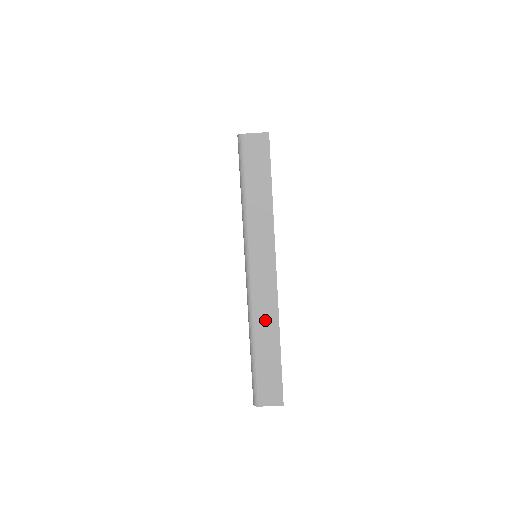
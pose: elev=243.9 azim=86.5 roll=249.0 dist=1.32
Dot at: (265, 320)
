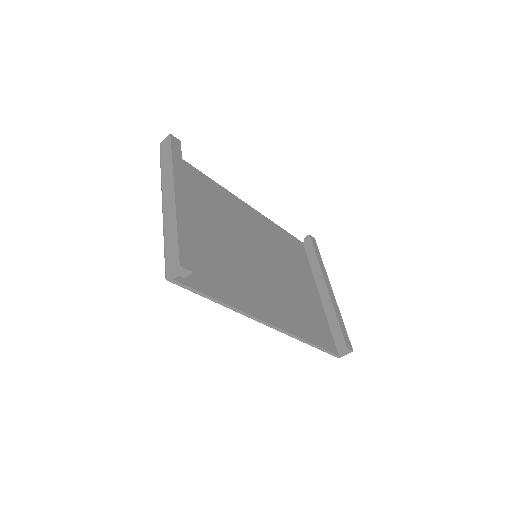
Dot at: (169, 220)
